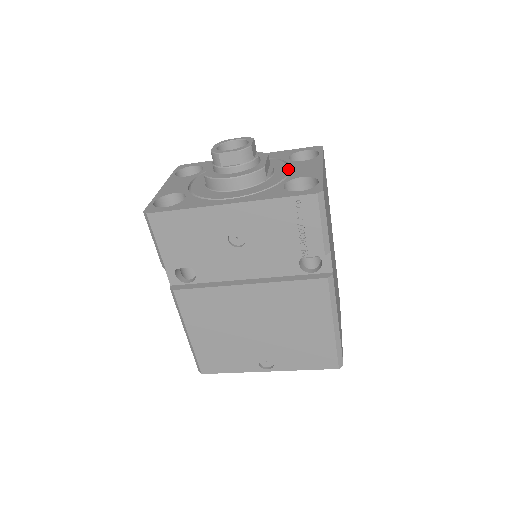
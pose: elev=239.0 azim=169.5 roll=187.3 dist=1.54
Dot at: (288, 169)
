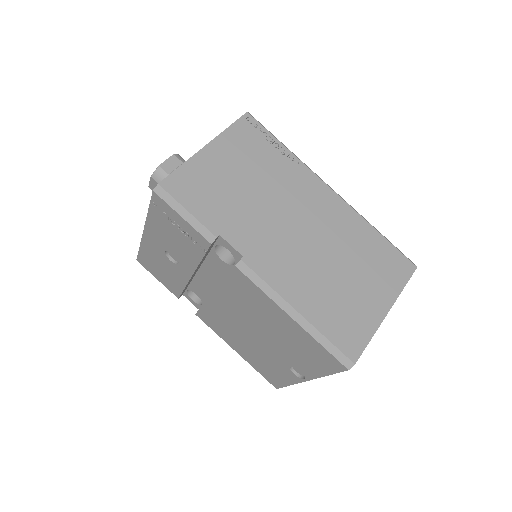
Dot at: occluded
